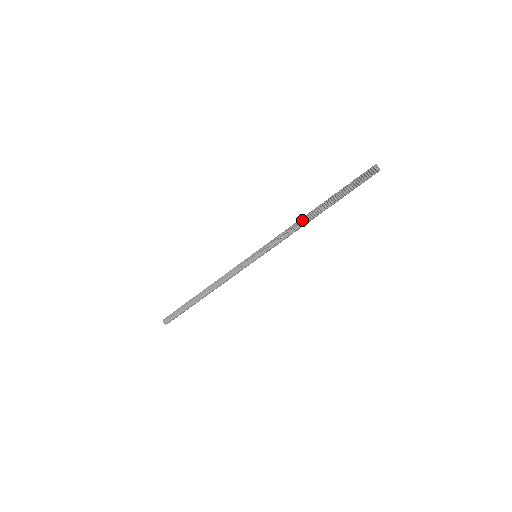
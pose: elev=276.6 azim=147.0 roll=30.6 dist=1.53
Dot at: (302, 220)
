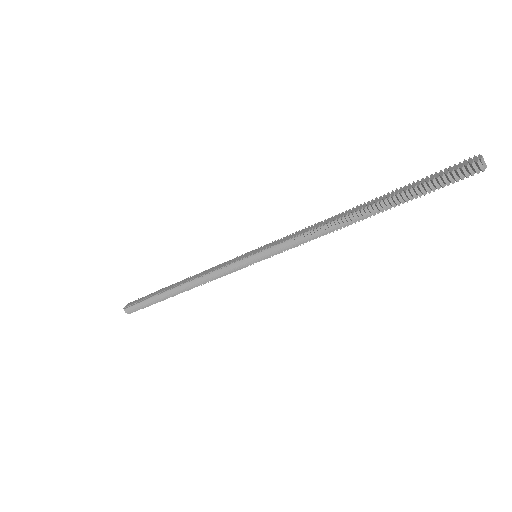
Dot at: (335, 224)
